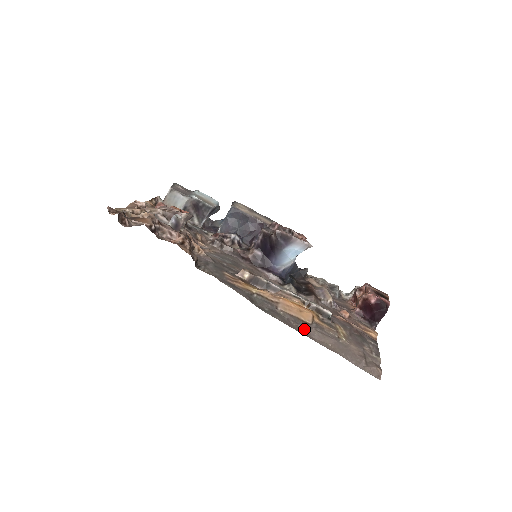
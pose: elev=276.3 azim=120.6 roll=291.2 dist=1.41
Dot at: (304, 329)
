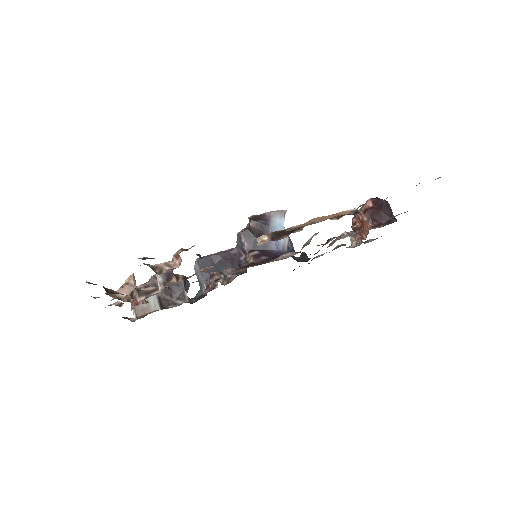
Dot at: occluded
